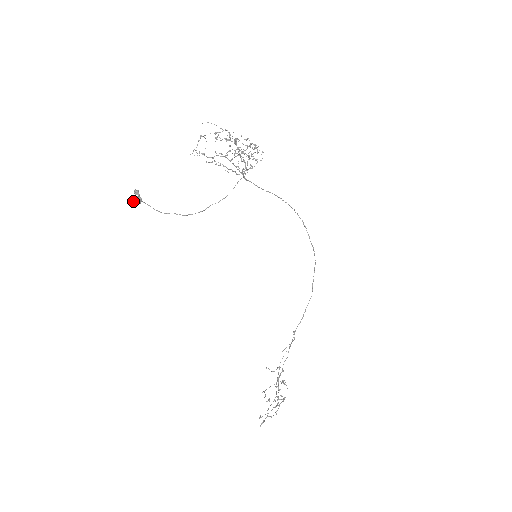
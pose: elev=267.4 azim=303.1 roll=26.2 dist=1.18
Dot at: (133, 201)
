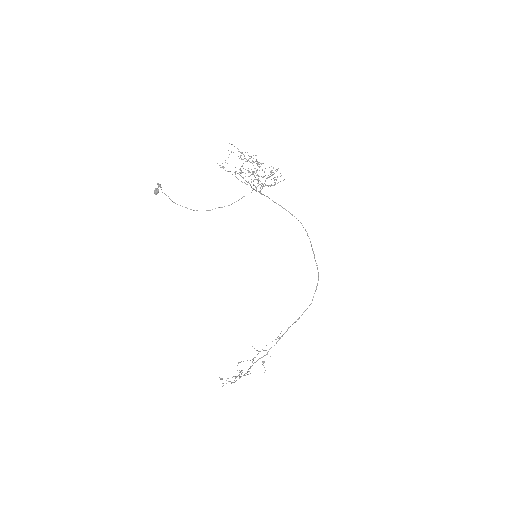
Dot at: (154, 191)
